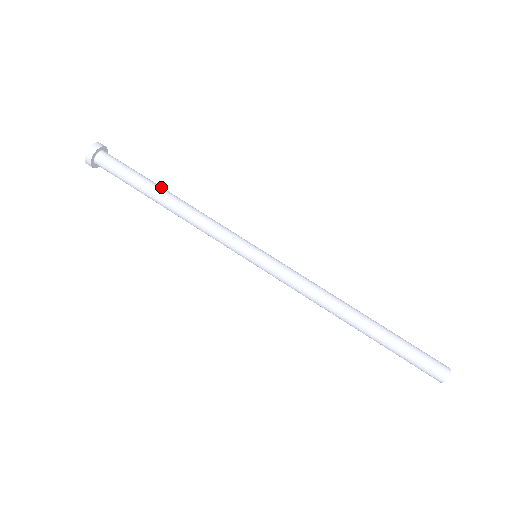
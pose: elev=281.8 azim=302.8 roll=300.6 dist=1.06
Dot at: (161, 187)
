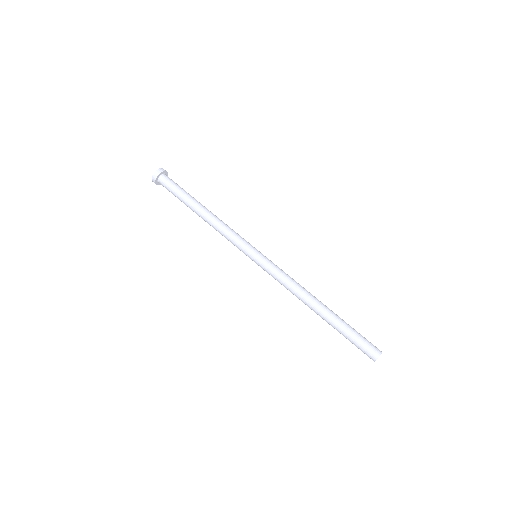
Dot at: (199, 202)
